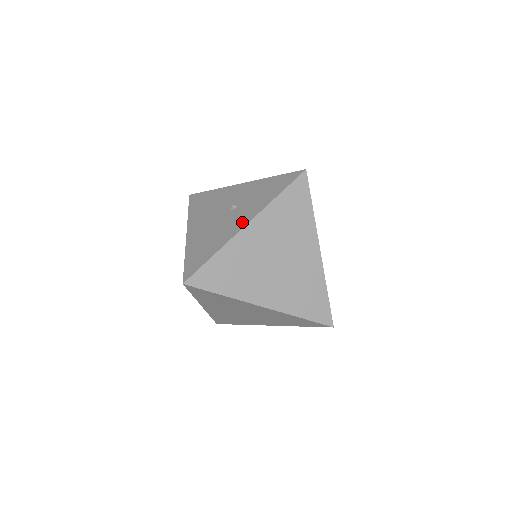
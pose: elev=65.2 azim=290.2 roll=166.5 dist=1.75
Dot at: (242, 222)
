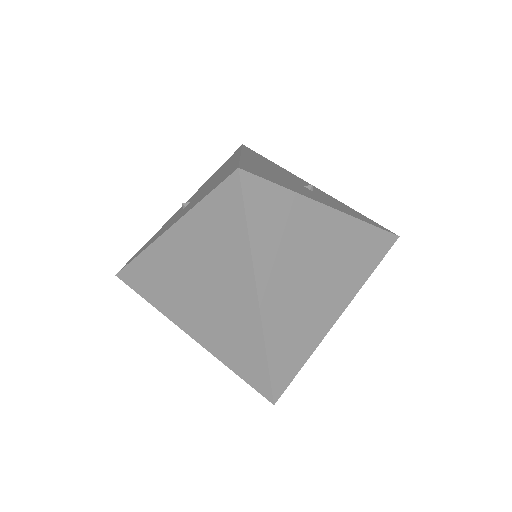
Dot at: (326, 202)
